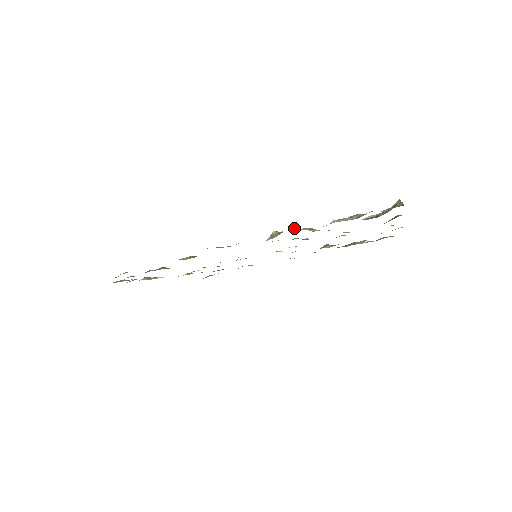
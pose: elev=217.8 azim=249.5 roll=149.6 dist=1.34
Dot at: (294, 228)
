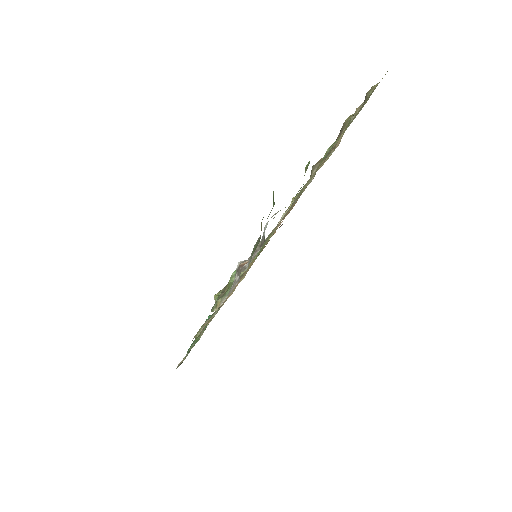
Dot at: (214, 304)
